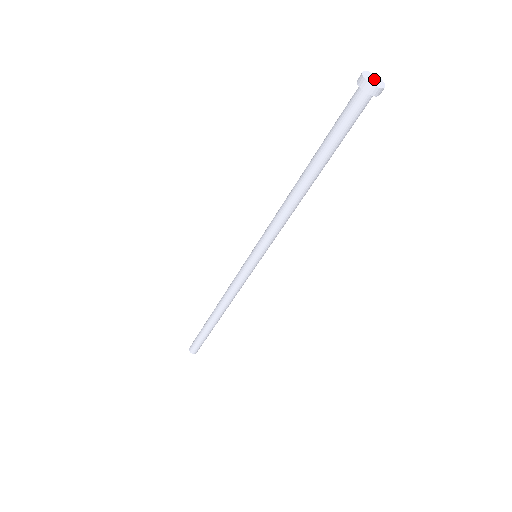
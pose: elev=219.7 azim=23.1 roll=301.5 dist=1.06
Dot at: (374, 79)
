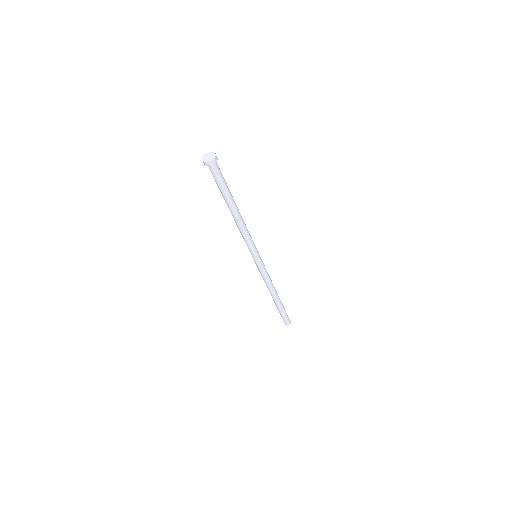
Dot at: (208, 156)
